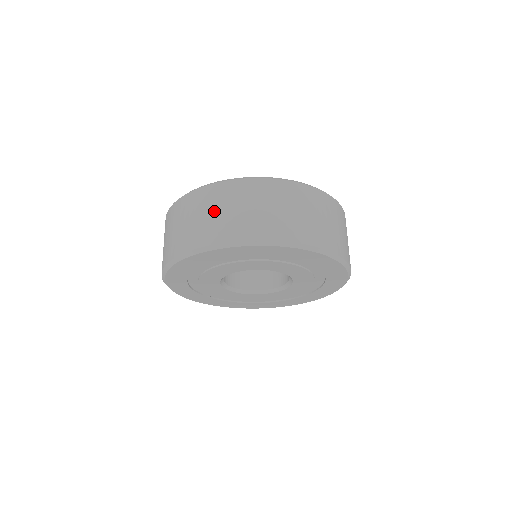
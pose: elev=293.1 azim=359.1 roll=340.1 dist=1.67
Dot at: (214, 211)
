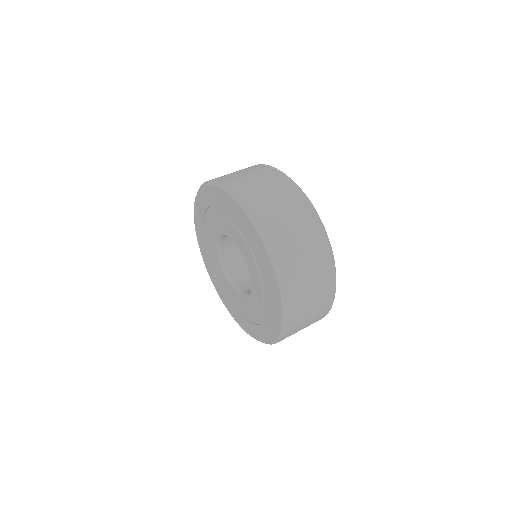
Dot at: (284, 208)
